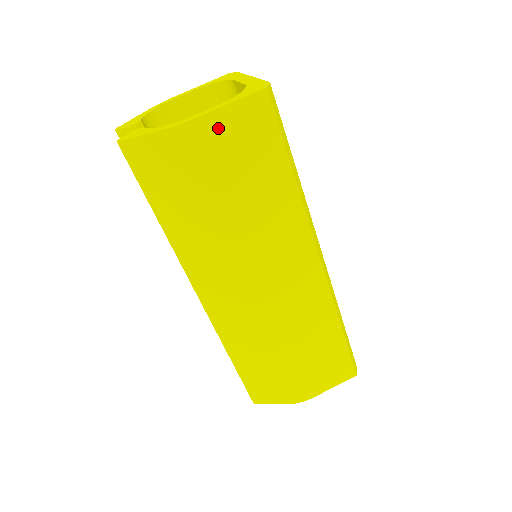
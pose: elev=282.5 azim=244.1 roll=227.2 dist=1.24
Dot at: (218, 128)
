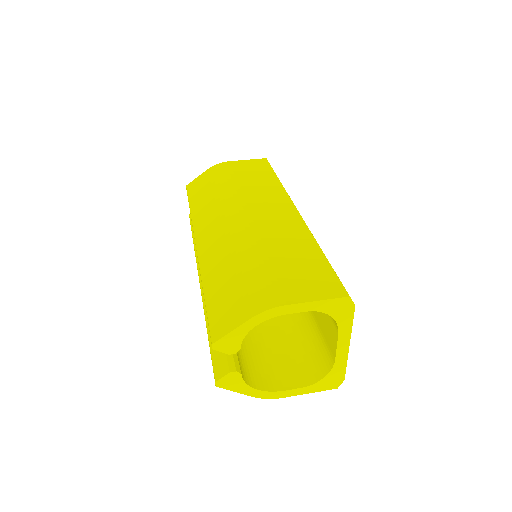
Dot at: (237, 164)
